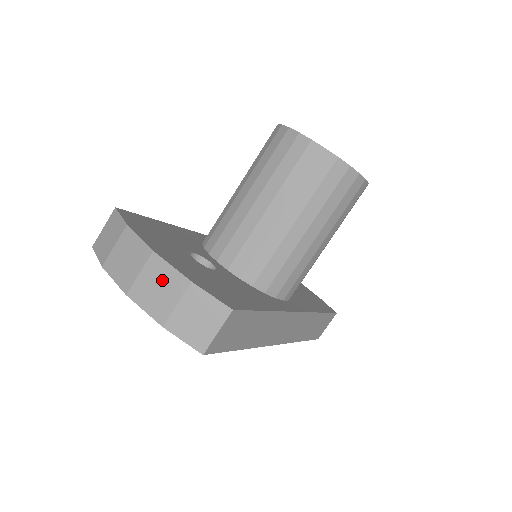
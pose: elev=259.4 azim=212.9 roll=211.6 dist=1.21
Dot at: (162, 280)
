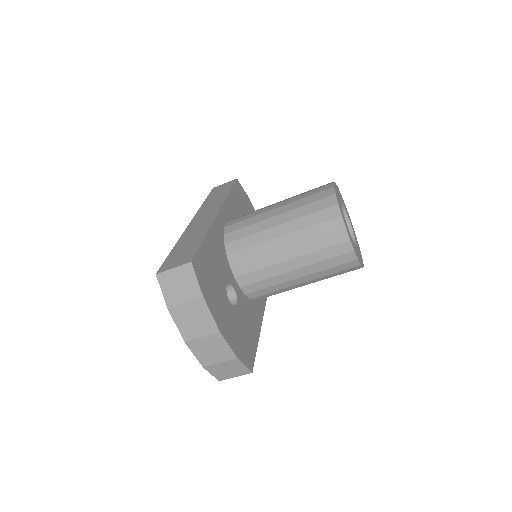
Dot at: (217, 348)
